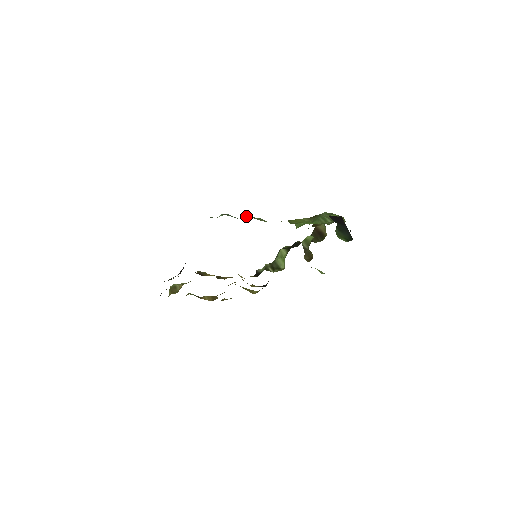
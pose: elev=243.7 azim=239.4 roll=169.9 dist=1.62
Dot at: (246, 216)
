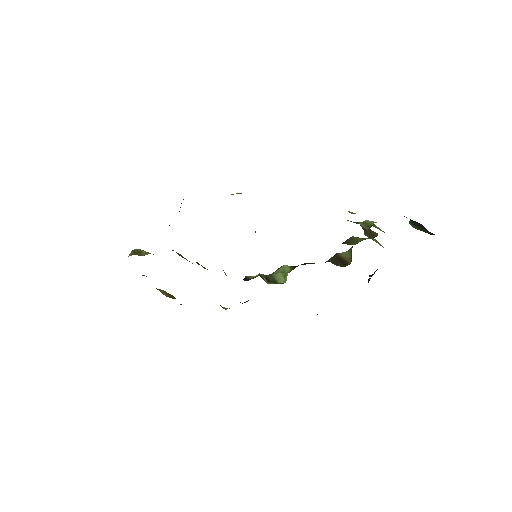
Dot at: occluded
